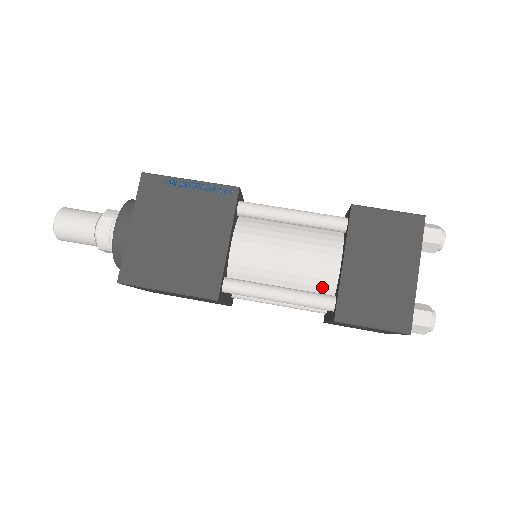
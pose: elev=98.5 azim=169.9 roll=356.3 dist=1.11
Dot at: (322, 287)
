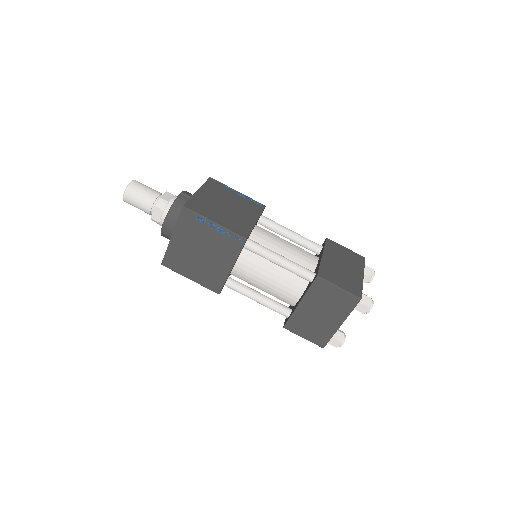
Dot at: (286, 302)
